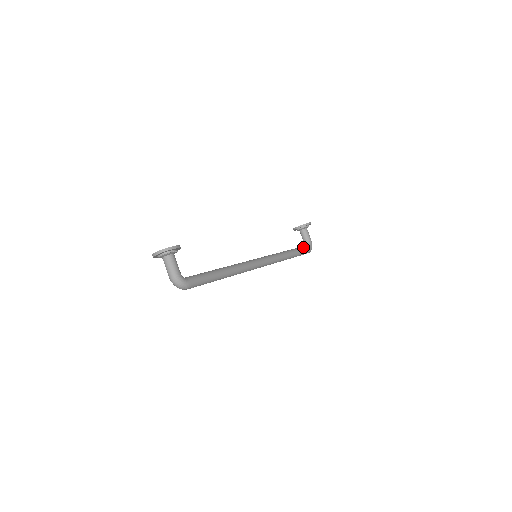
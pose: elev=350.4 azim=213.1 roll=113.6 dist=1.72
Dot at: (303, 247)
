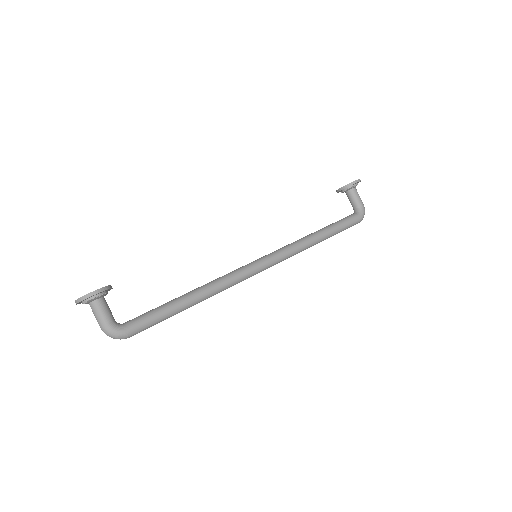
Dot at: (346, 219)
